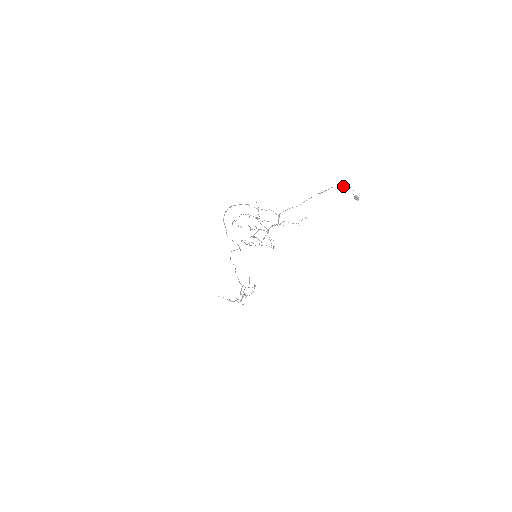
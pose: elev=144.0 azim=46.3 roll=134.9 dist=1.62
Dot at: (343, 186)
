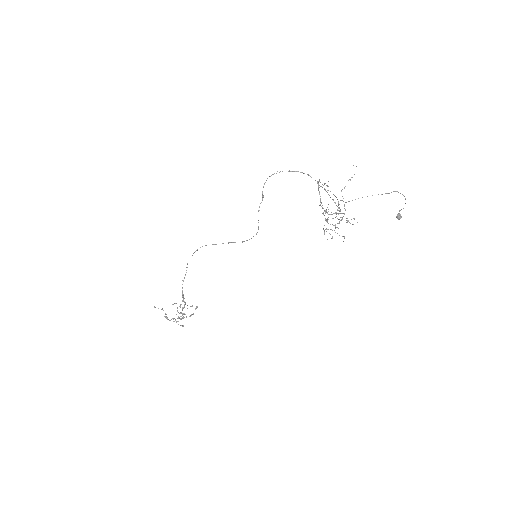
Dot at: occluded
